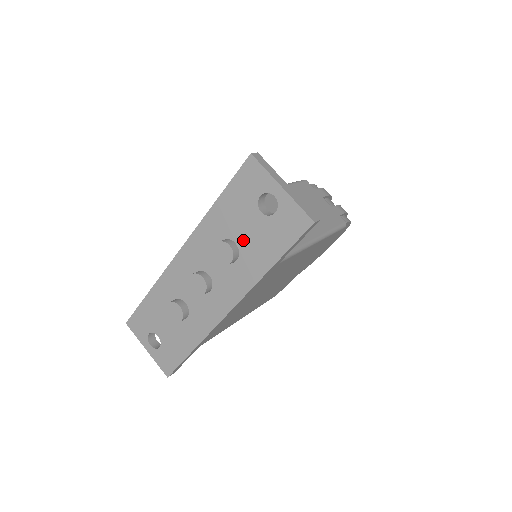
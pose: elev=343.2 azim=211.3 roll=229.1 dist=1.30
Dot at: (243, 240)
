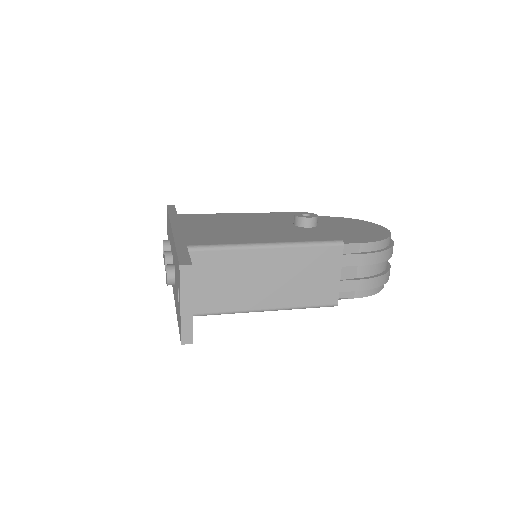
Dot at: occluded
